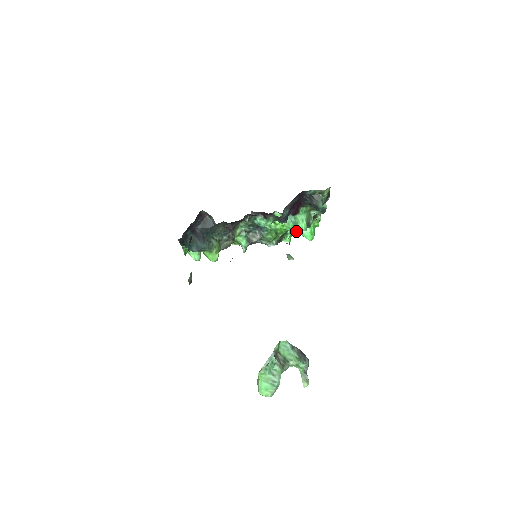
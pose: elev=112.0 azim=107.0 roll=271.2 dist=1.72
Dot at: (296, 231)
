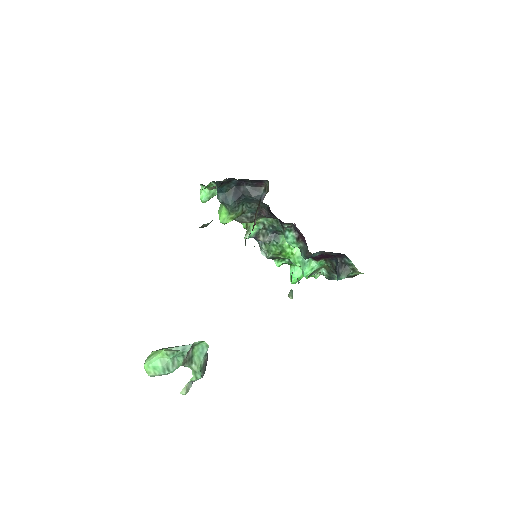
Dot at: (290, 264)
